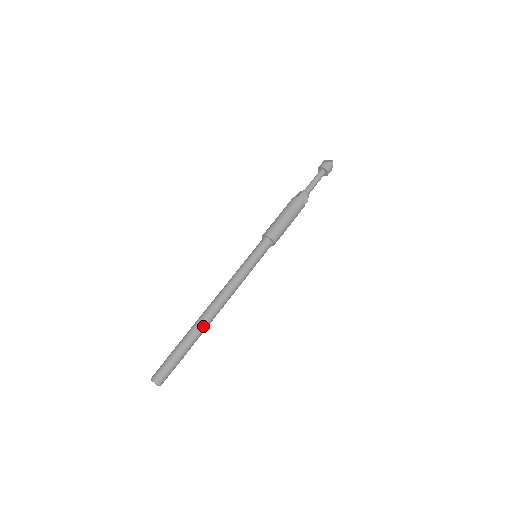
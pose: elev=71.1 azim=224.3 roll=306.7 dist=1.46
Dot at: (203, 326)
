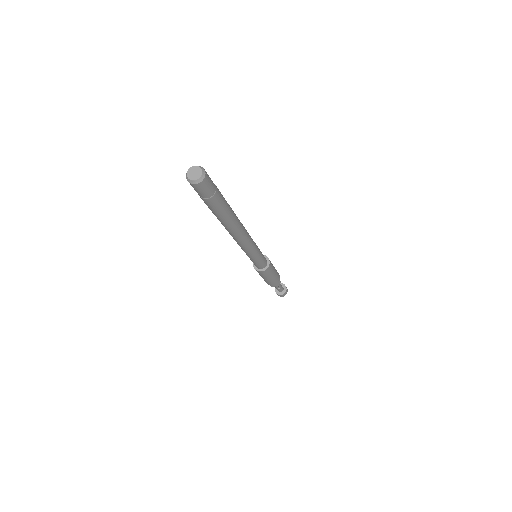
Dot at: (235, 214)
